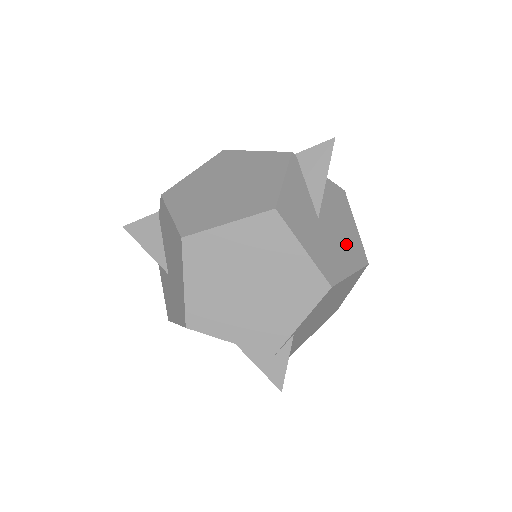
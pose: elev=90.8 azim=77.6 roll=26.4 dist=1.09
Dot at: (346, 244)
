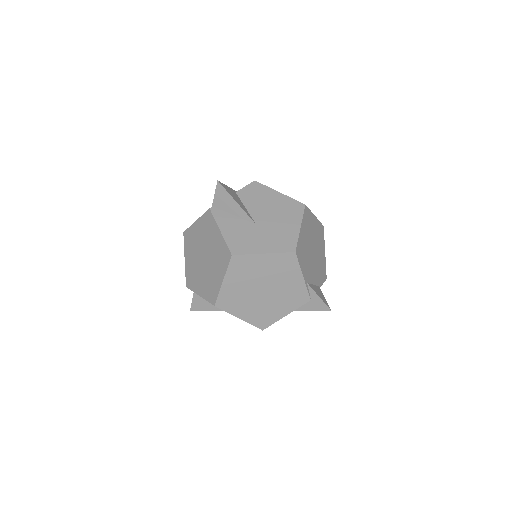
Dot at: (283, 214)
